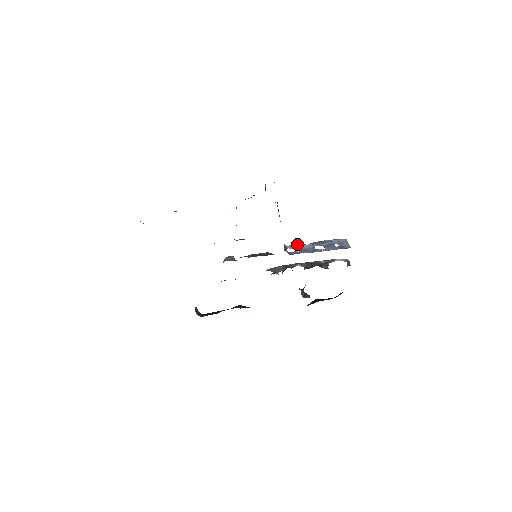
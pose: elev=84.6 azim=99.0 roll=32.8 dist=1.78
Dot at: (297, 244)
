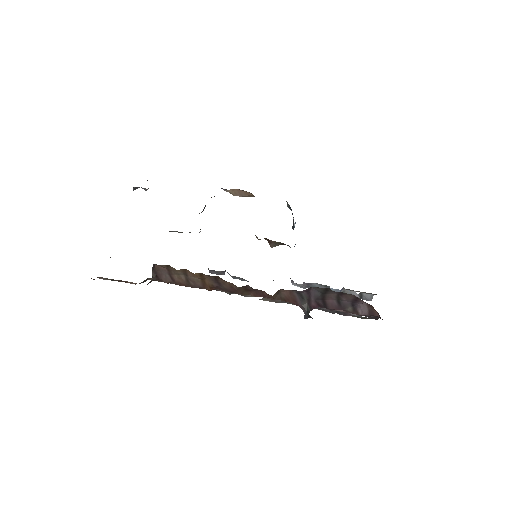
Dot at: occluded
